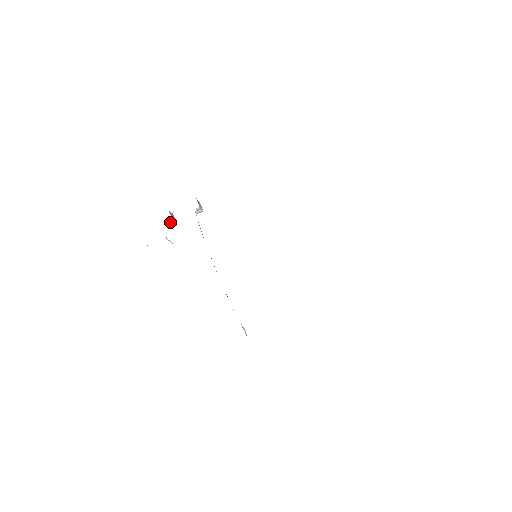
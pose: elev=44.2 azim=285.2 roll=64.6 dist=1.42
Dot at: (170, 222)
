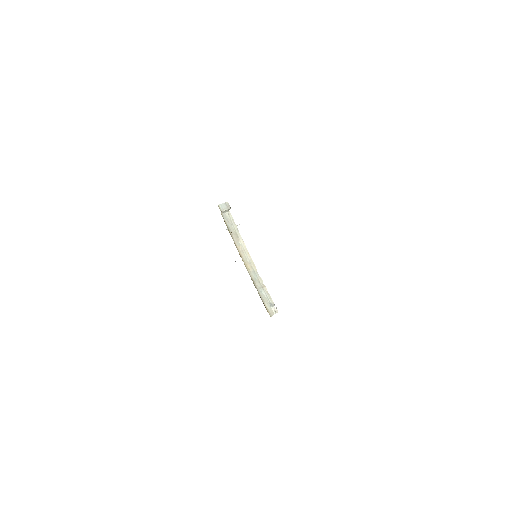
Dot at: occluded
